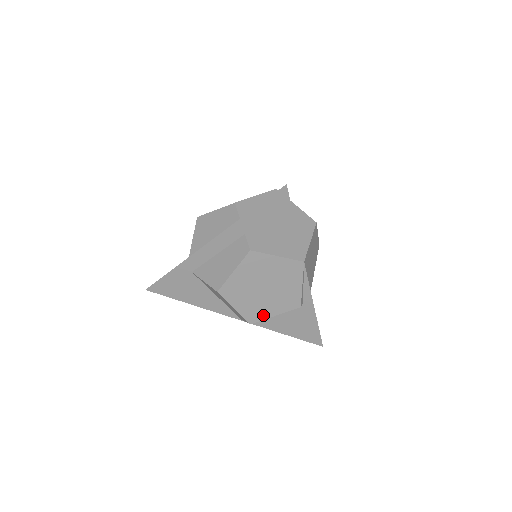
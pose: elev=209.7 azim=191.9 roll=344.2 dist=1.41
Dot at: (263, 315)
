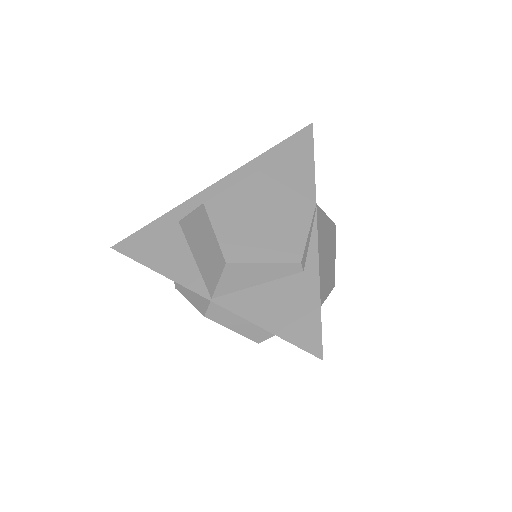
Dot at: (247, 256)
